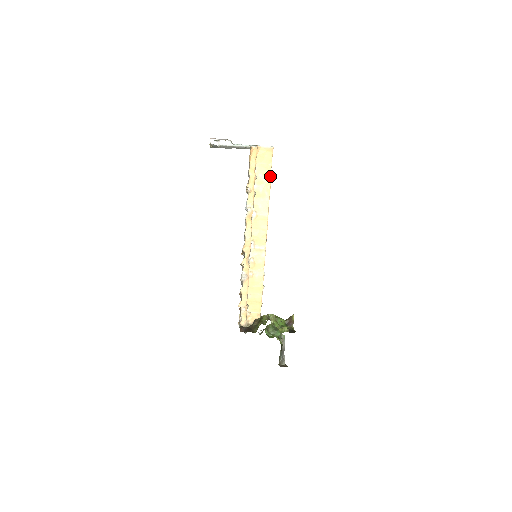
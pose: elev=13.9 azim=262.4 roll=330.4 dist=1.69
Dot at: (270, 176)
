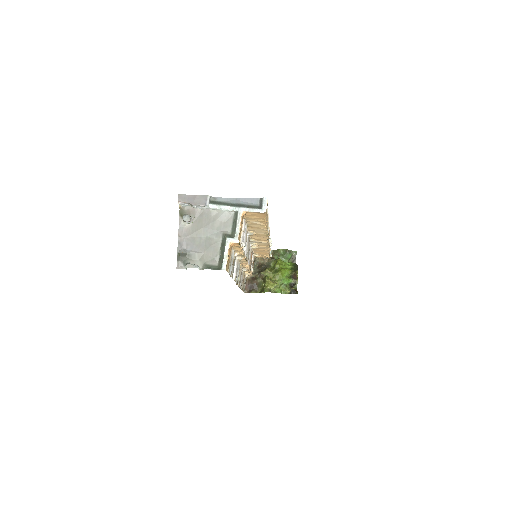
Dot at: (265, 222)
